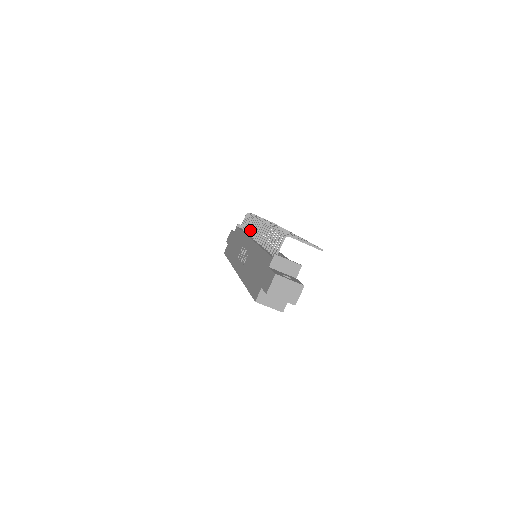
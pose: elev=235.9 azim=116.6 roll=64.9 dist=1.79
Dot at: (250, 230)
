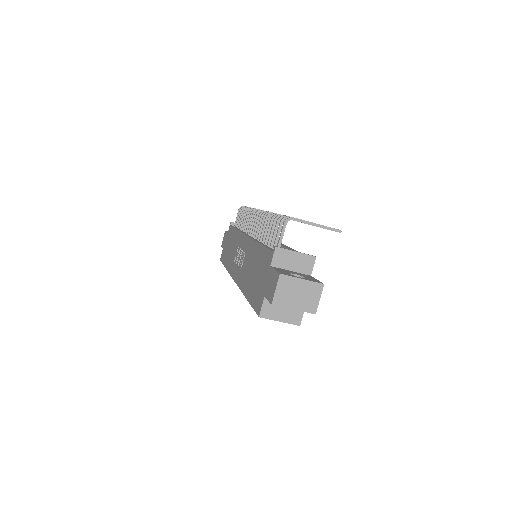
Dot at: occluded
